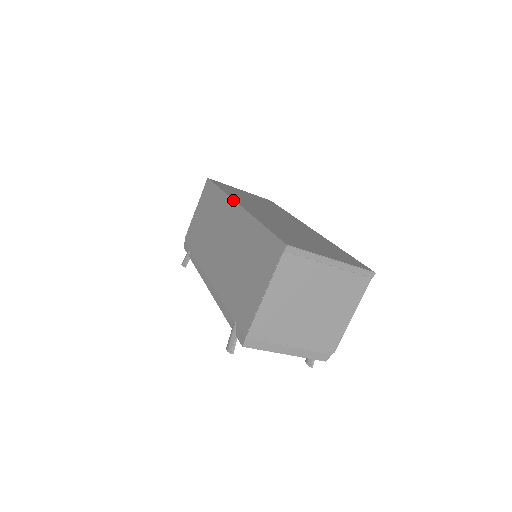
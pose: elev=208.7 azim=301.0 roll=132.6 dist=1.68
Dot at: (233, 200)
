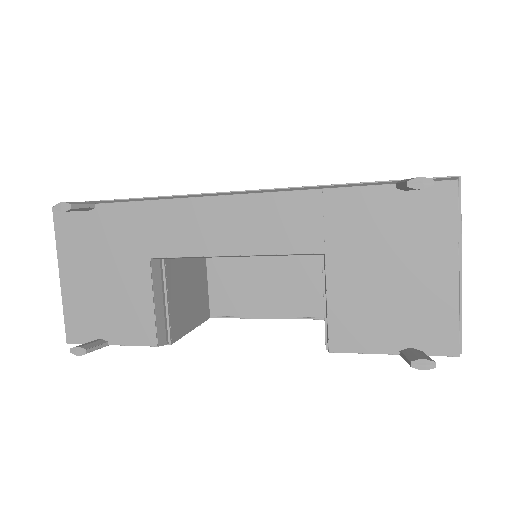
Dot at: occluded
